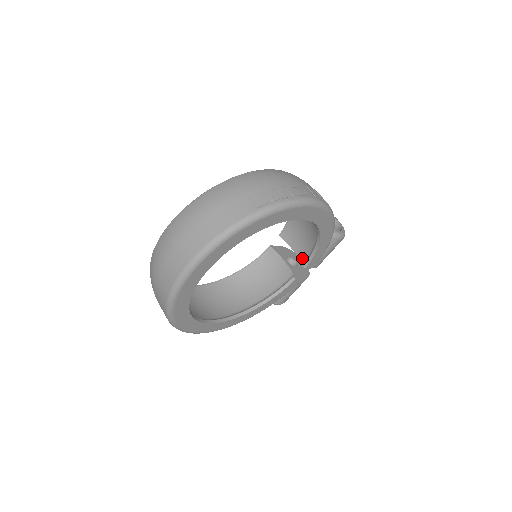
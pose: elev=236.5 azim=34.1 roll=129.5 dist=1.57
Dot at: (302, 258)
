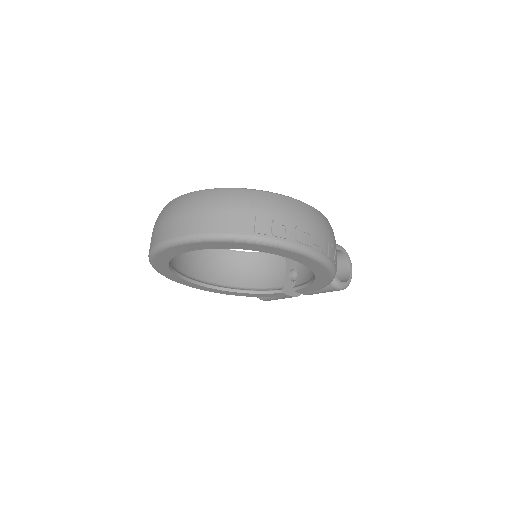
Dot at: (298, 280)
